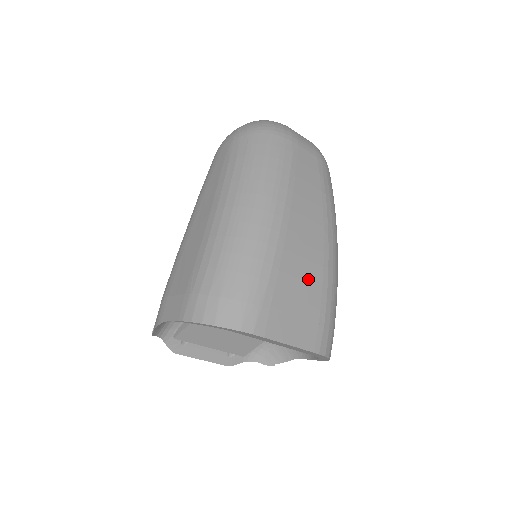
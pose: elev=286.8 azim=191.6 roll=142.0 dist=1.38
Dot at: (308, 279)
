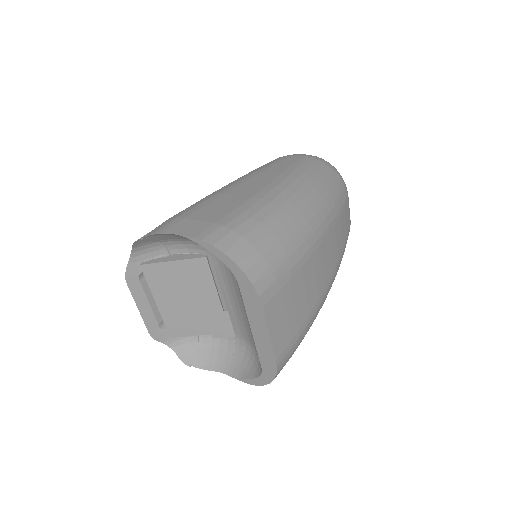
Dot at: (308, 296)
